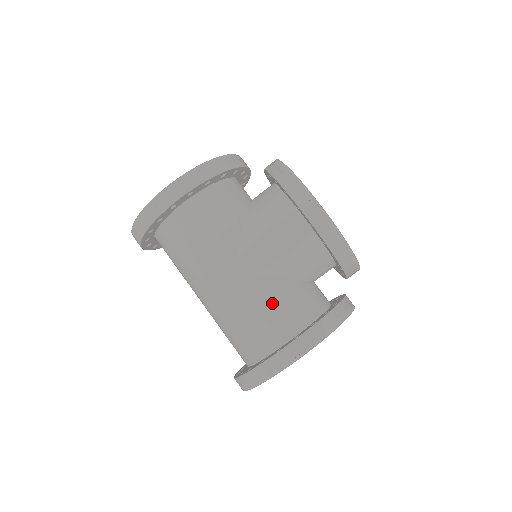
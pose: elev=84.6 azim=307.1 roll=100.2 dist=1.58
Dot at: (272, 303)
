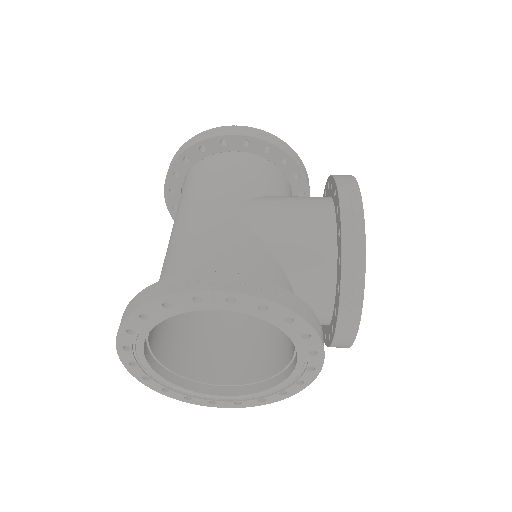
Dot at: (237, 251)
